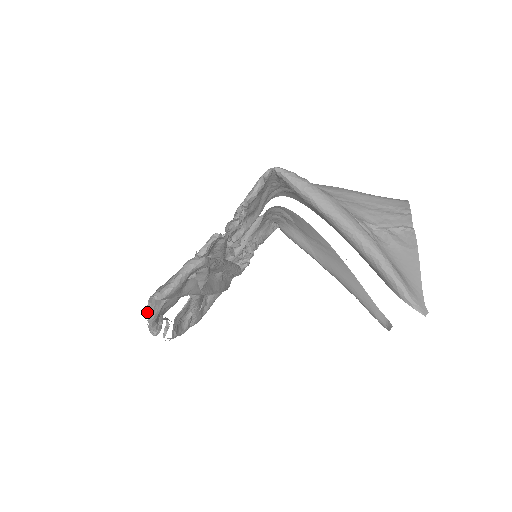
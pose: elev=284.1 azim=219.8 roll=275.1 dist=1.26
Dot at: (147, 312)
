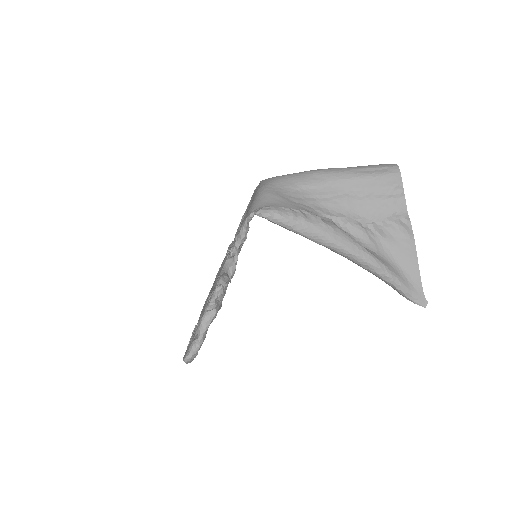
Dot at: occluded
